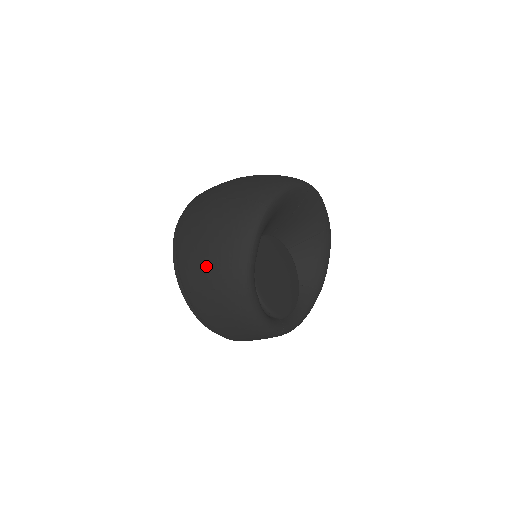
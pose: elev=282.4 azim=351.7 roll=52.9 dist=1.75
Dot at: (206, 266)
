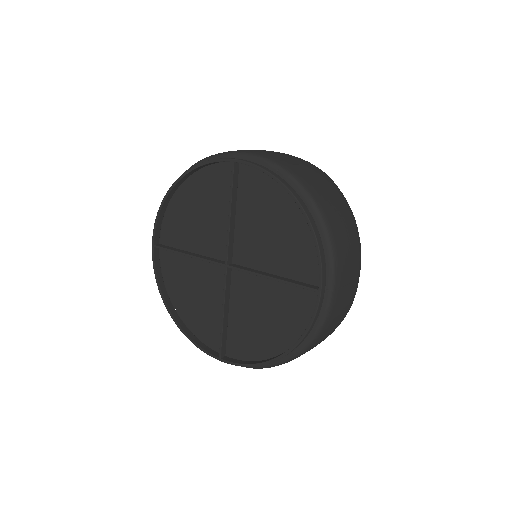
Dot at: (287, 154)
